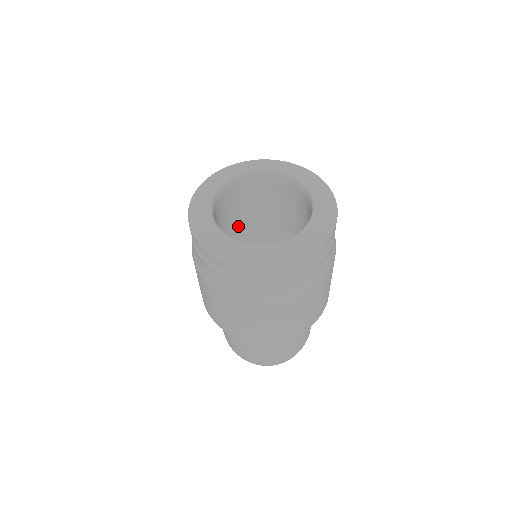
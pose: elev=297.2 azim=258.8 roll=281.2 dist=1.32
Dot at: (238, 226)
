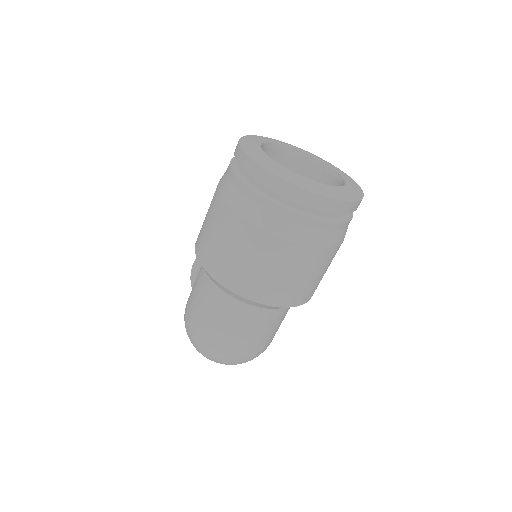
Dot at: occluded
